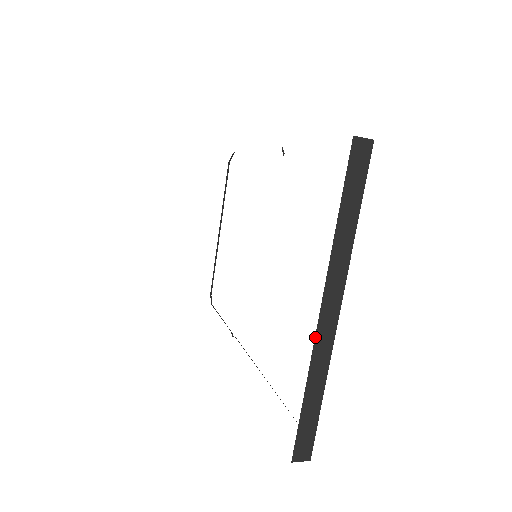
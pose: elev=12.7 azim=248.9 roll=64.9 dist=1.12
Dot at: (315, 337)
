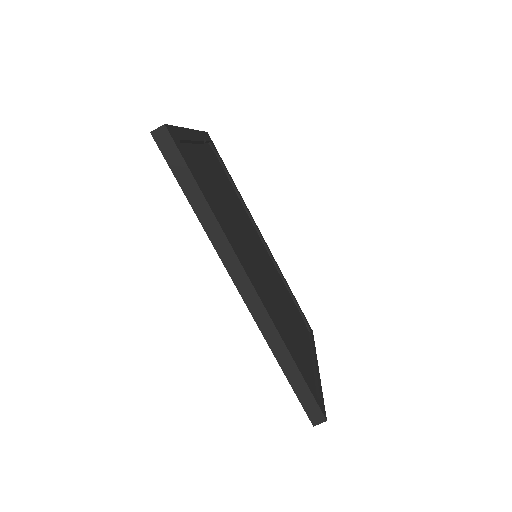
Dot at: occluded
